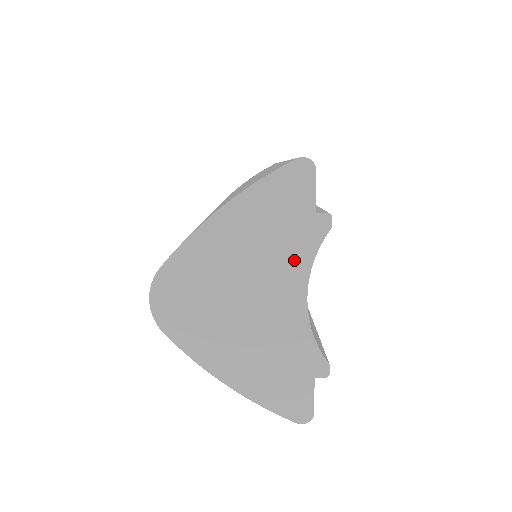
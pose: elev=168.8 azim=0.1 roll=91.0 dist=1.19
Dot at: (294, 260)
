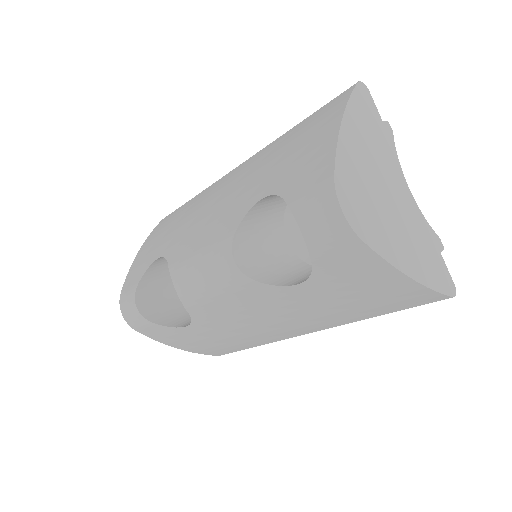
Dot at: (391, 158)
